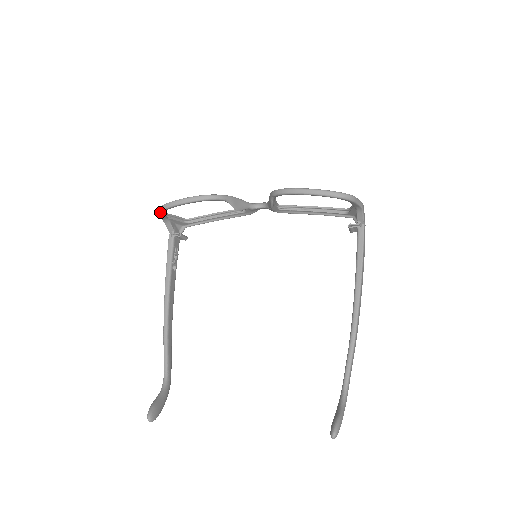
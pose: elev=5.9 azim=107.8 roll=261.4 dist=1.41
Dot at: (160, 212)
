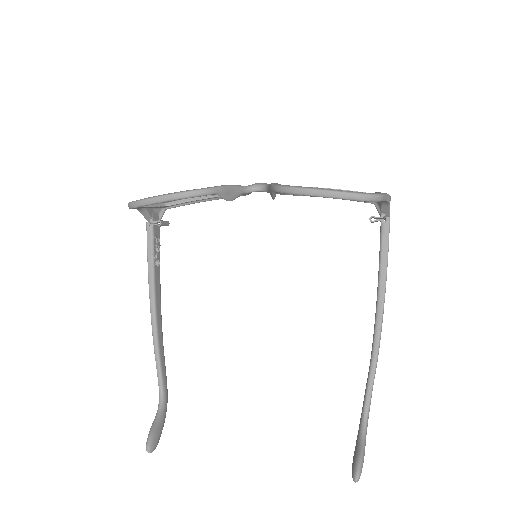
Dot at: (132, 208)
